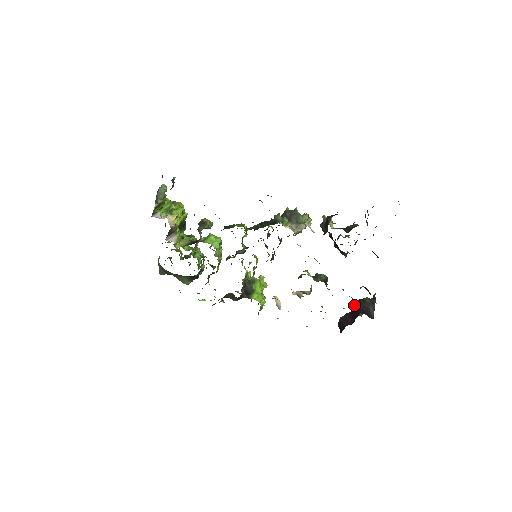
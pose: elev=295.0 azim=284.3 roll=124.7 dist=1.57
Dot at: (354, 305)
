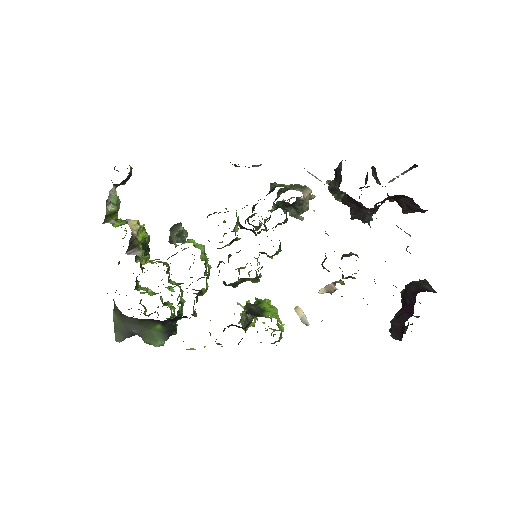
Dot at: (401, 299)
